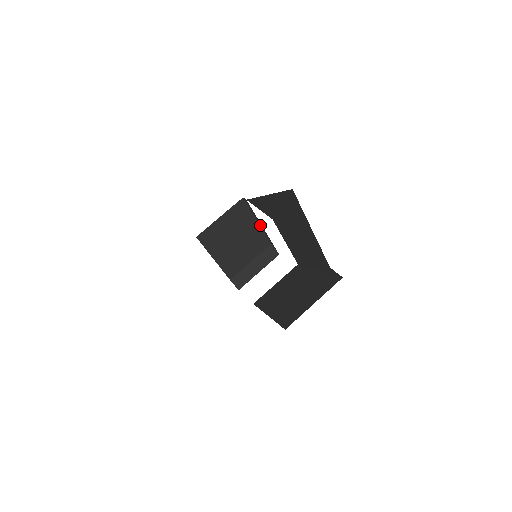
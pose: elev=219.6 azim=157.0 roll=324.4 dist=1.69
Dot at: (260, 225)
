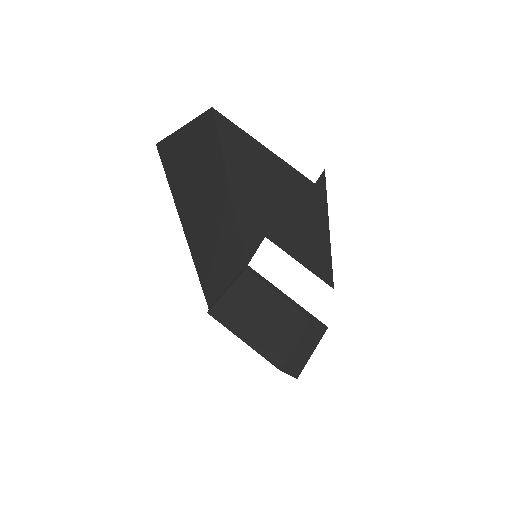
Dot at: (283, 297)
